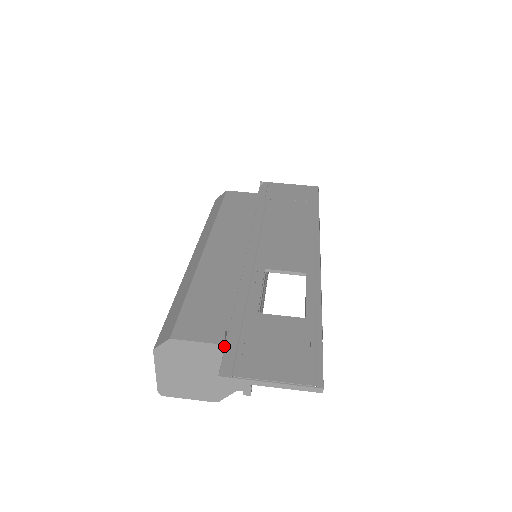
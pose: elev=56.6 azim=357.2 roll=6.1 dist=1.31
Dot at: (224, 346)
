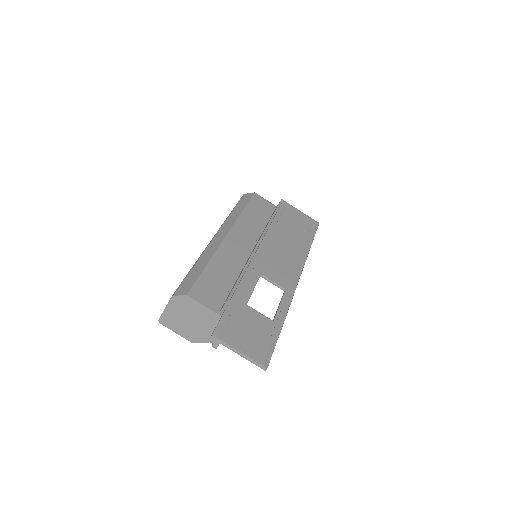
Dot at: (217, 315)
